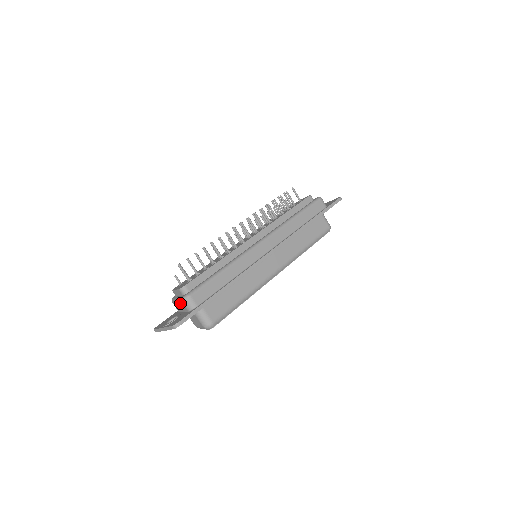
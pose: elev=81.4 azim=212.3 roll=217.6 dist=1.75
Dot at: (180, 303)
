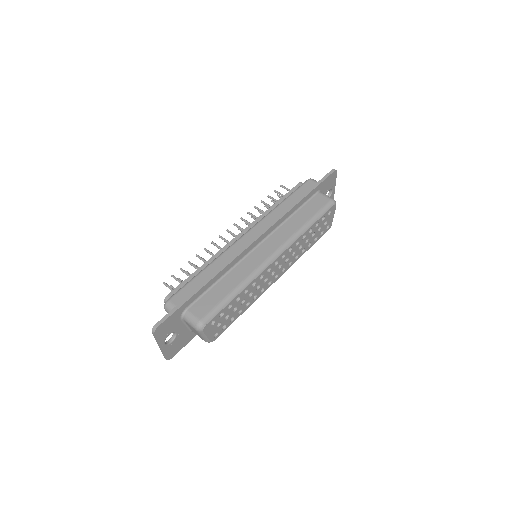
Dot at: occluded
